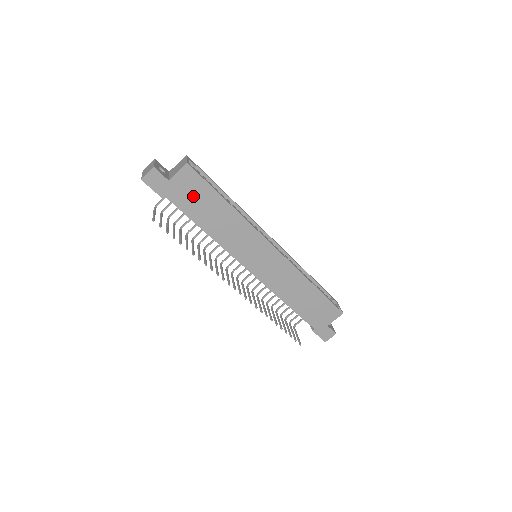
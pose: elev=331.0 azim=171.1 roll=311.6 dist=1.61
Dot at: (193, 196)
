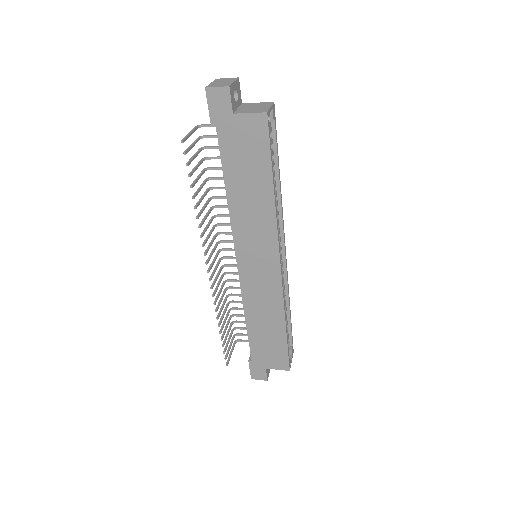
Dot at: (244, 151)
